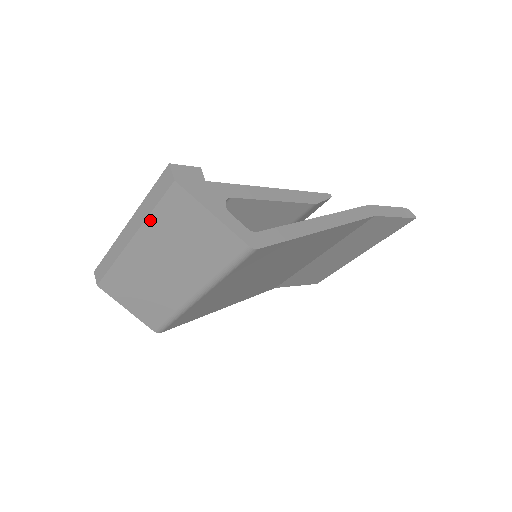
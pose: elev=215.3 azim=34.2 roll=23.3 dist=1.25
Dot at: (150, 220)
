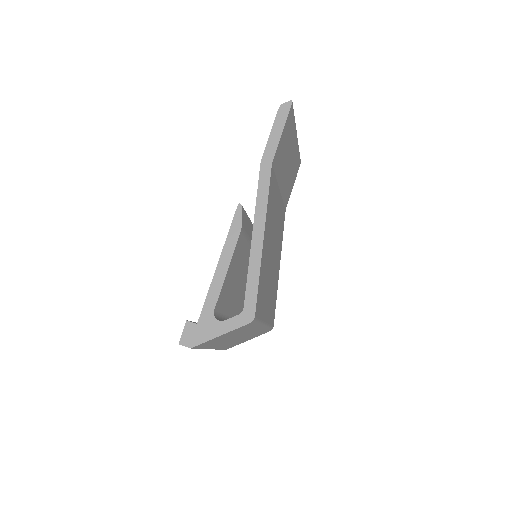
Dot at: (205, 348)
